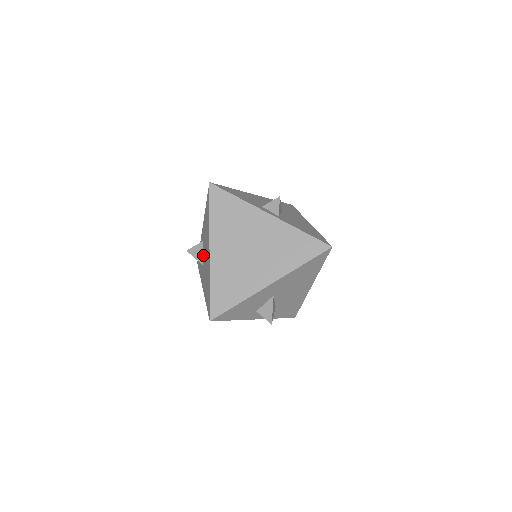
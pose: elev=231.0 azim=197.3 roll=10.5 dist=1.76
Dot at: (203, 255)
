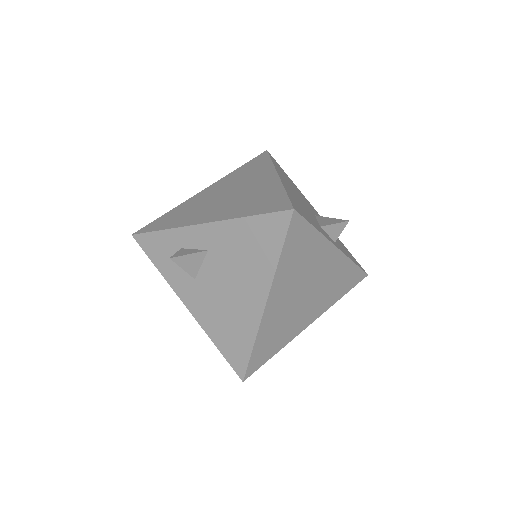
Dot at: (203, 270)
